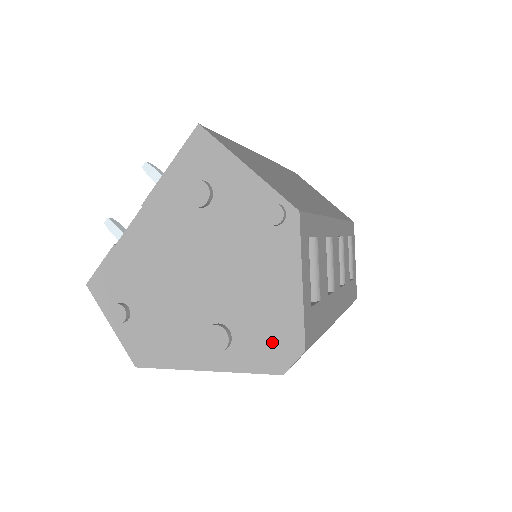
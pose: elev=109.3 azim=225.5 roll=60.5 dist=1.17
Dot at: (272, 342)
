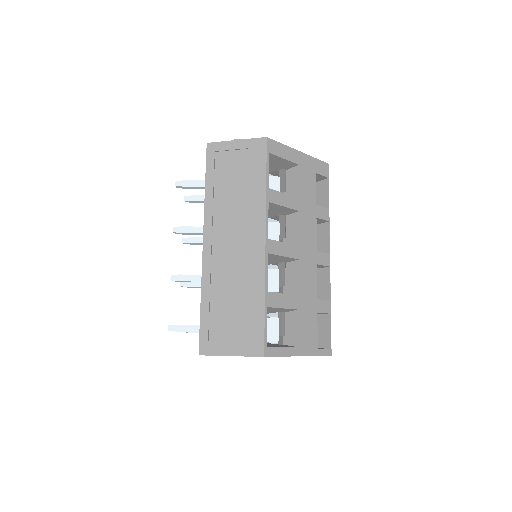
Dot at: occluded
